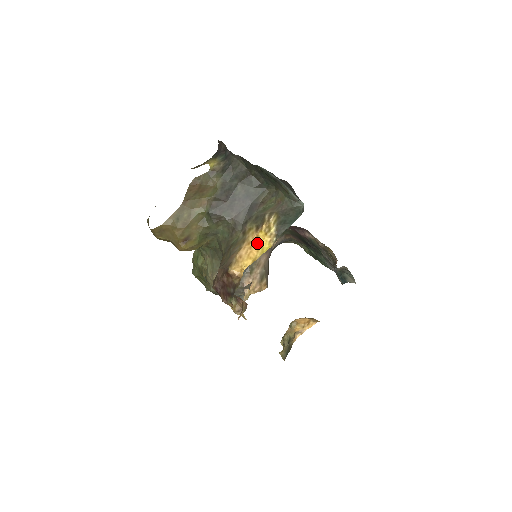
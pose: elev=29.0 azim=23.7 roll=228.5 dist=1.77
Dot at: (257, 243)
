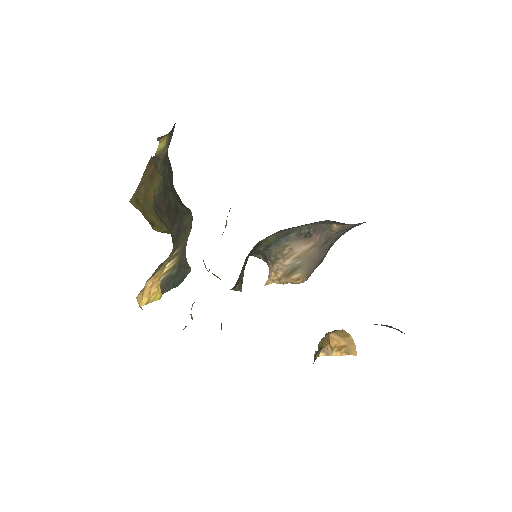
Dot at: (157, 283)
